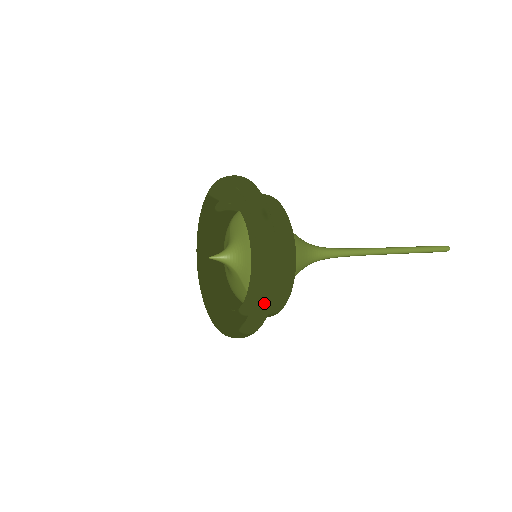
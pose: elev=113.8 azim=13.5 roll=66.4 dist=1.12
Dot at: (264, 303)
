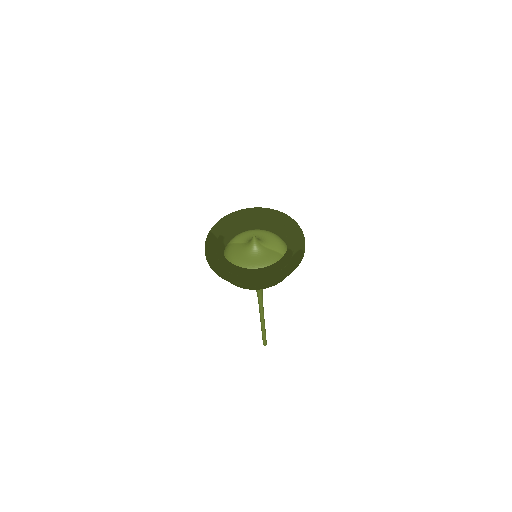
Dot at: occluded
